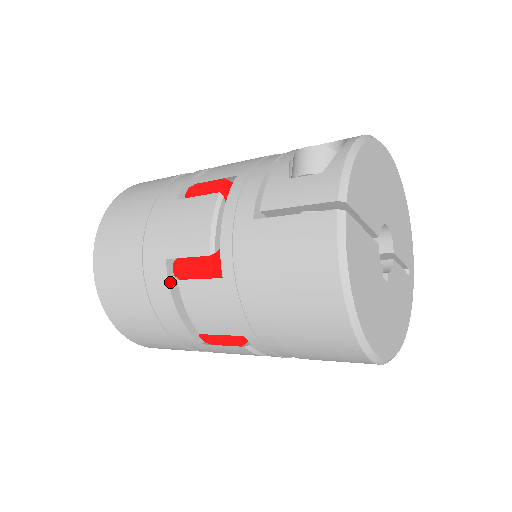
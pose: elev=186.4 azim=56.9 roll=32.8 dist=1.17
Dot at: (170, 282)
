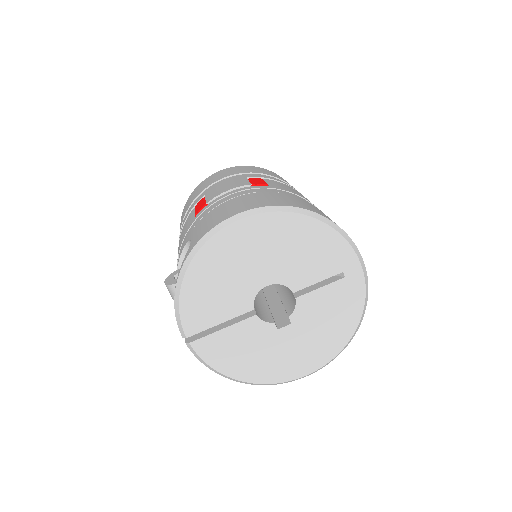
Dot at: occluded
